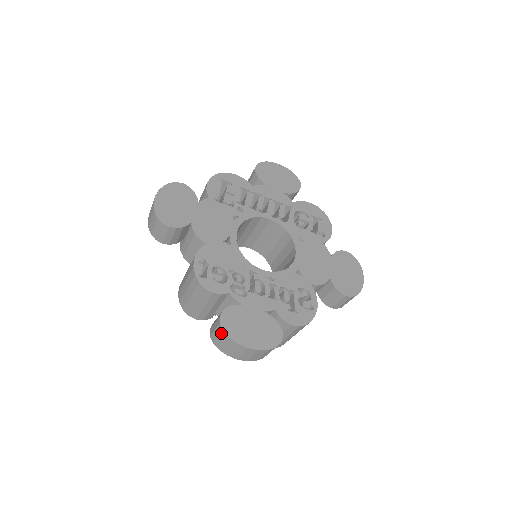
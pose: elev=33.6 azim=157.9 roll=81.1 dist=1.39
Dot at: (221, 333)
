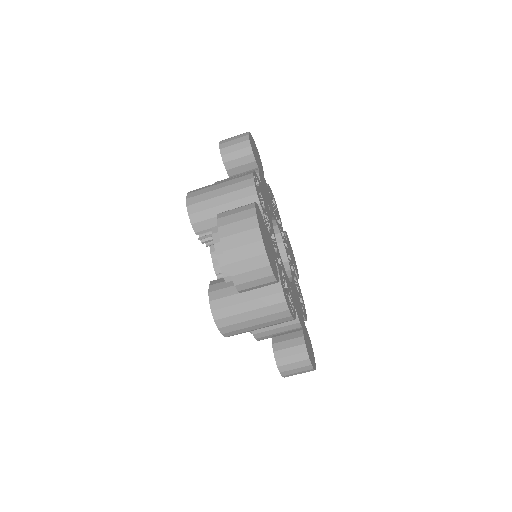
Dot at: (248, 209)
